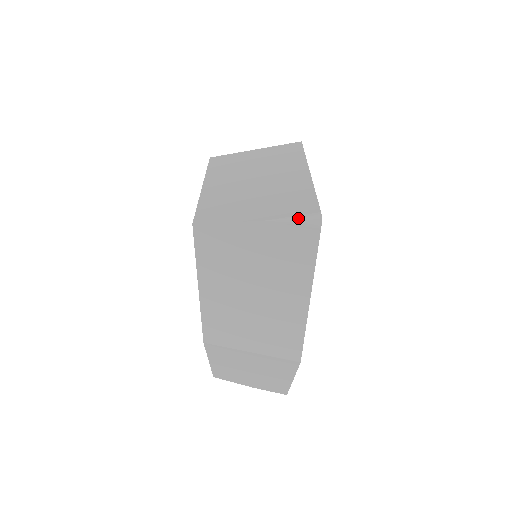
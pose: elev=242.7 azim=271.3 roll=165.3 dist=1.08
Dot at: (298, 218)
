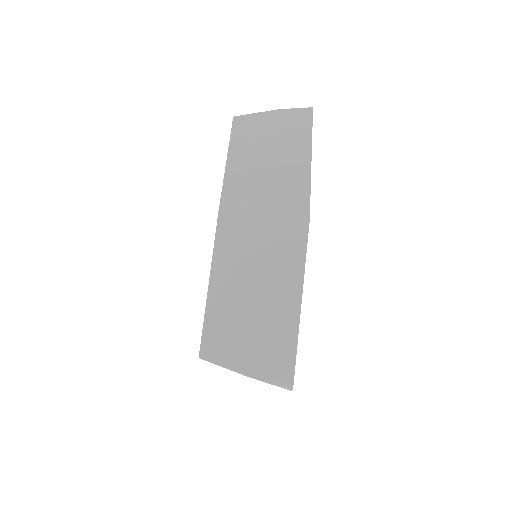
Dot at: (276, 384)
